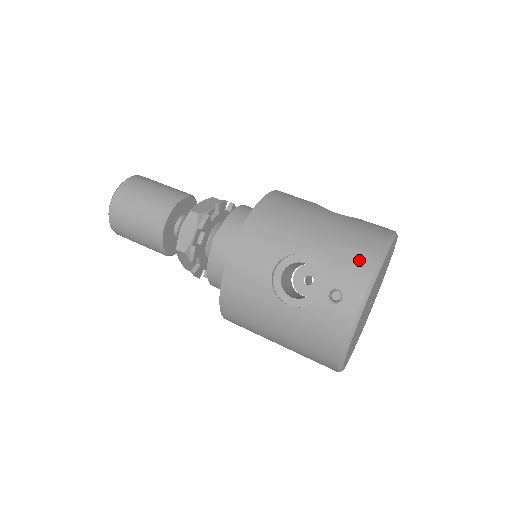
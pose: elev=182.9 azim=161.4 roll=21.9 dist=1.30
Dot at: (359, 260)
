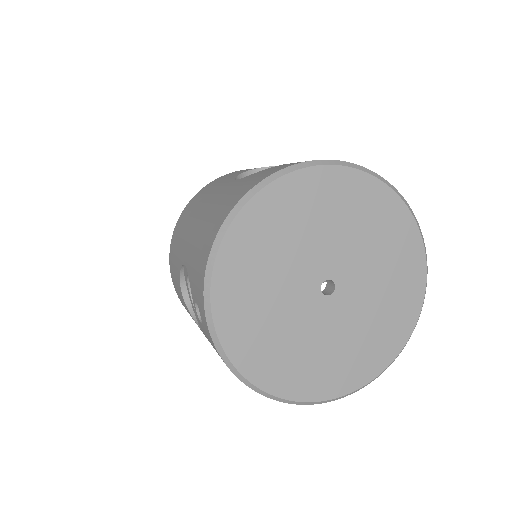
Dot at: (201, 254)
